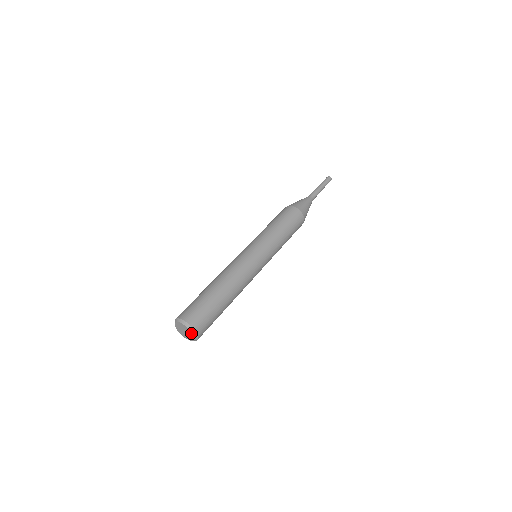
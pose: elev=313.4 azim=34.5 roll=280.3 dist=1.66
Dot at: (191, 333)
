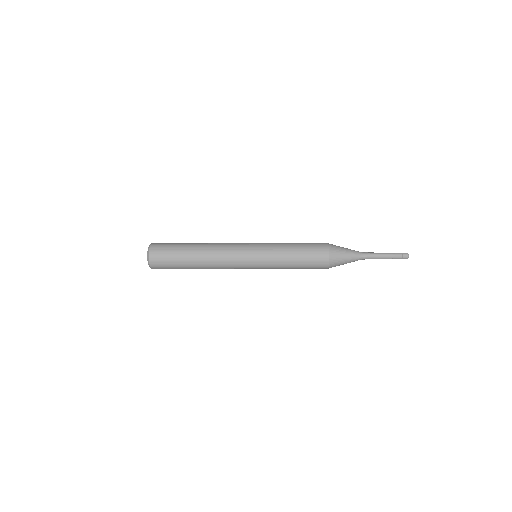
Dot at: (148, 253)
